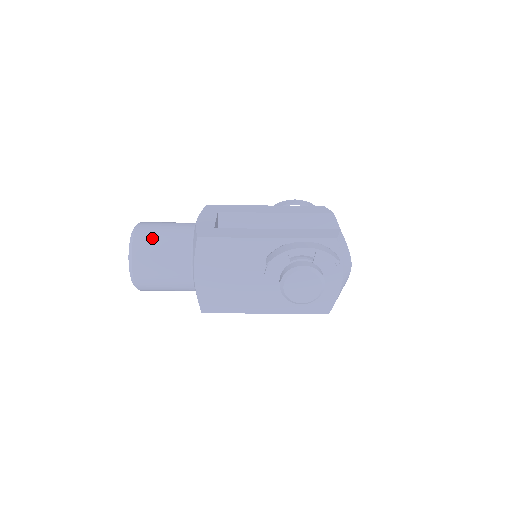
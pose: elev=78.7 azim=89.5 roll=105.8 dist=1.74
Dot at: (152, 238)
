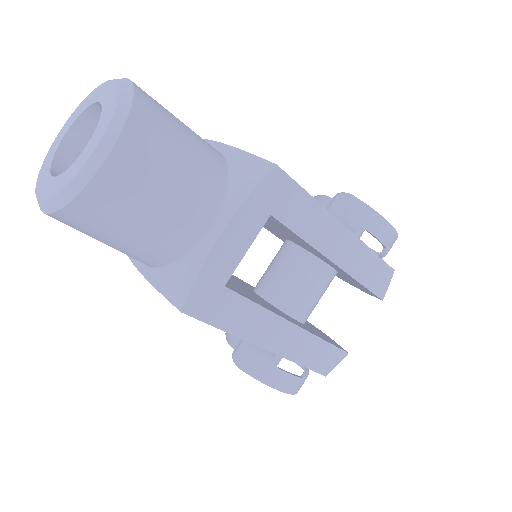
Dot at: (115, 218)
